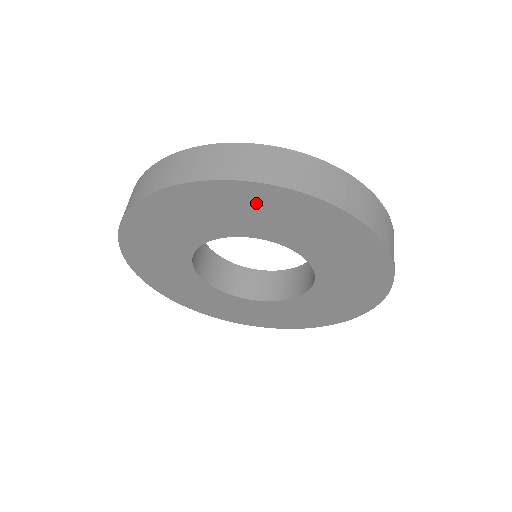
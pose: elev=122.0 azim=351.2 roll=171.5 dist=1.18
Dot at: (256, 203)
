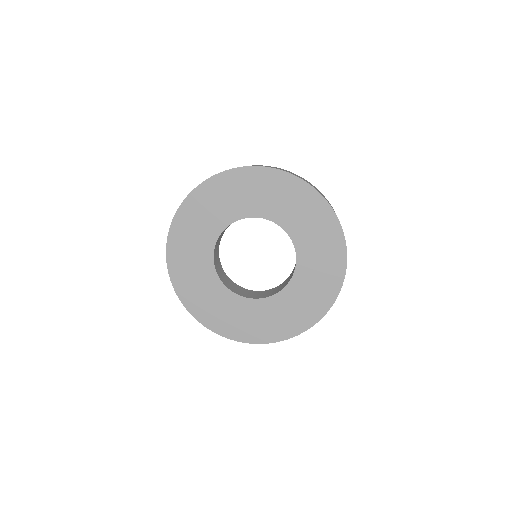
Dot at: (265, 184)
